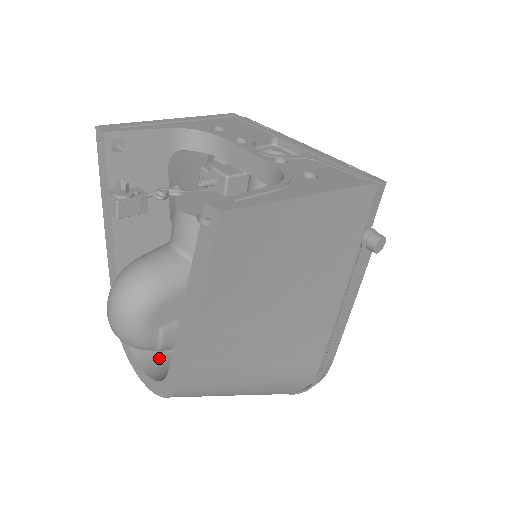
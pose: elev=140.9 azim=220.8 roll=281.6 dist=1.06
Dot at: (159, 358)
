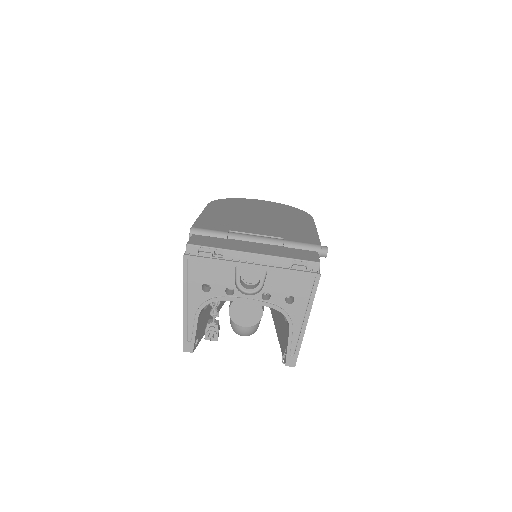
Dot at: occluded
